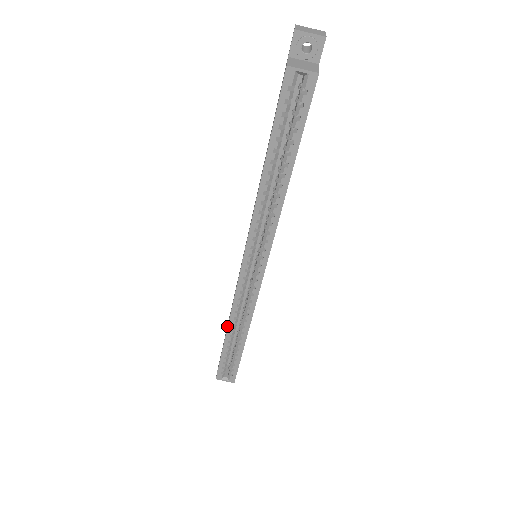
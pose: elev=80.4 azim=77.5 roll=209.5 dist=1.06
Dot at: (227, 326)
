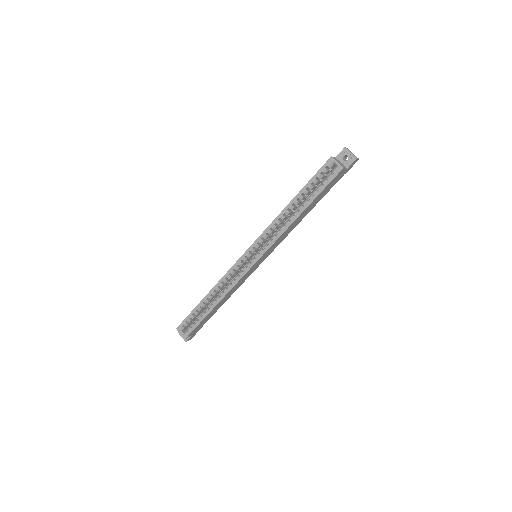
Dot at: occluded
